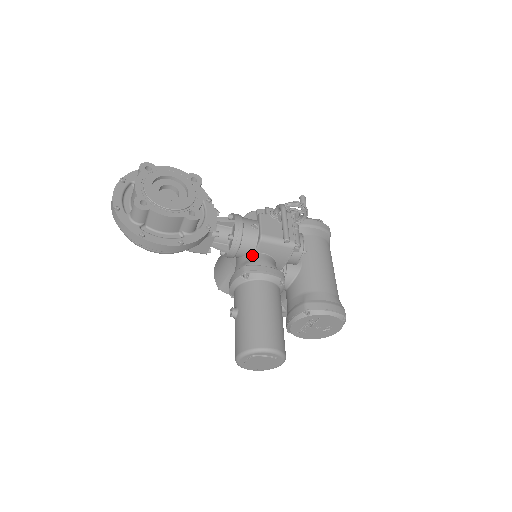
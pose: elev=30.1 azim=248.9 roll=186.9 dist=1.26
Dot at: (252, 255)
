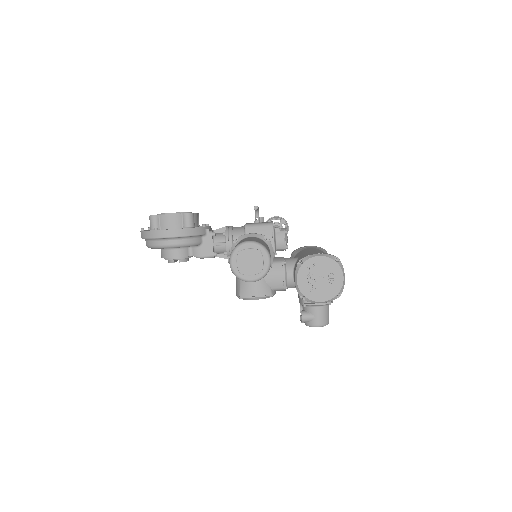
Dot at: occluded
